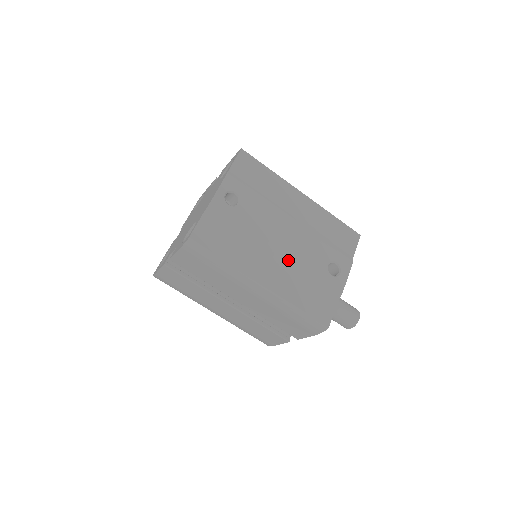
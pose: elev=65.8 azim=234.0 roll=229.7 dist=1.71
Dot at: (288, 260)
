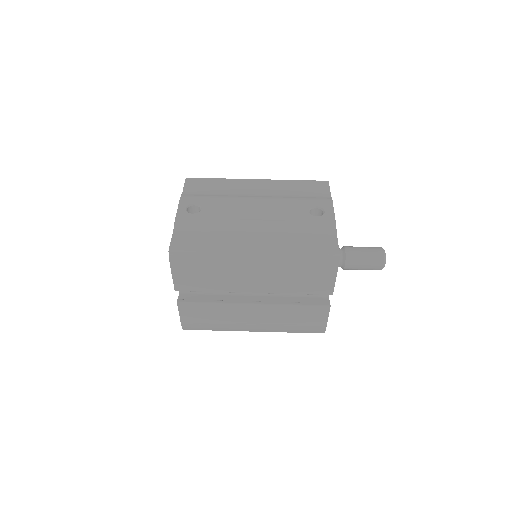
Dot at: (268, 225)
